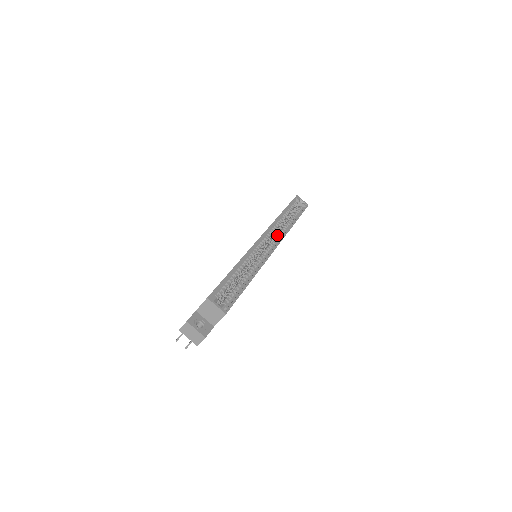
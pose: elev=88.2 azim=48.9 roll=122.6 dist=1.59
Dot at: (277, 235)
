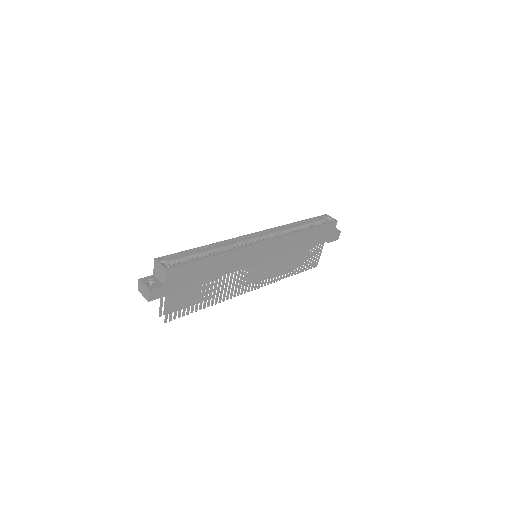
Dot at: (276, 236)
